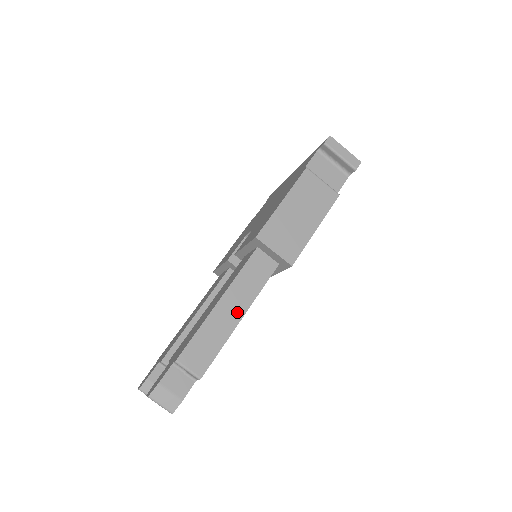
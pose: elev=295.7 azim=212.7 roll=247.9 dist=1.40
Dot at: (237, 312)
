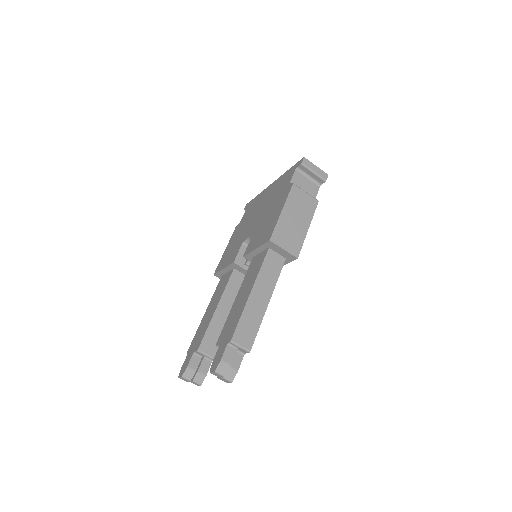
Dot at: (265, 298)
